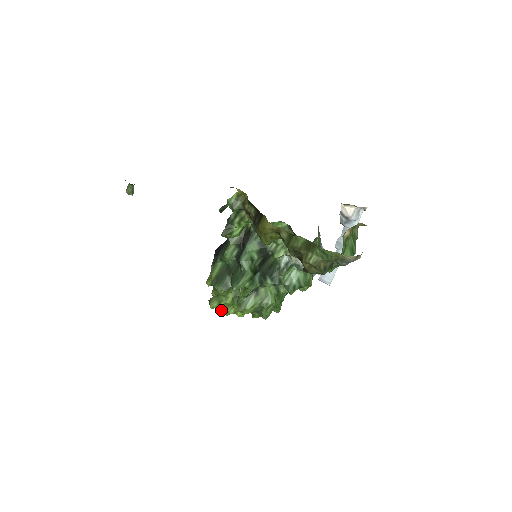
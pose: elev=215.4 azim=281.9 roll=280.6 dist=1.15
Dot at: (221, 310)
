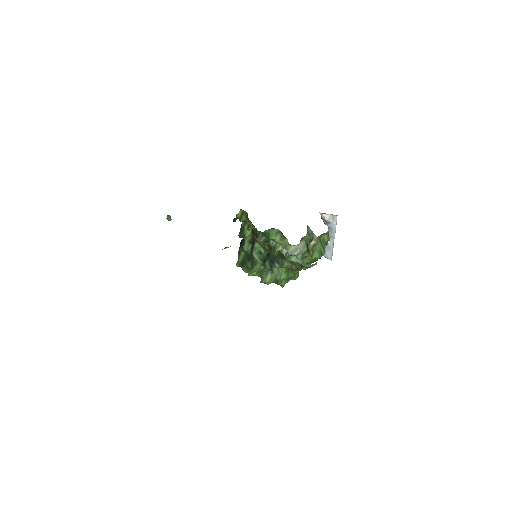
Dot at: (258, 276)
